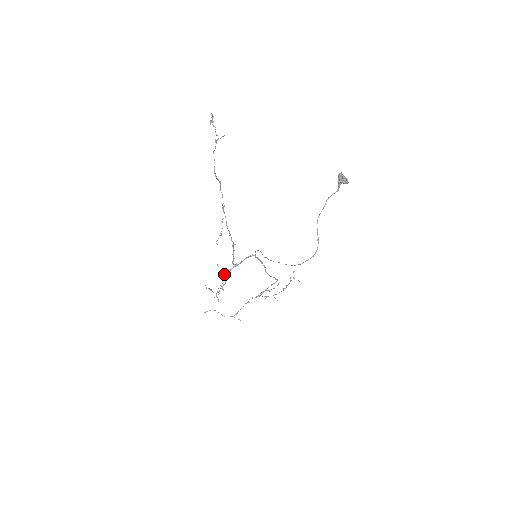
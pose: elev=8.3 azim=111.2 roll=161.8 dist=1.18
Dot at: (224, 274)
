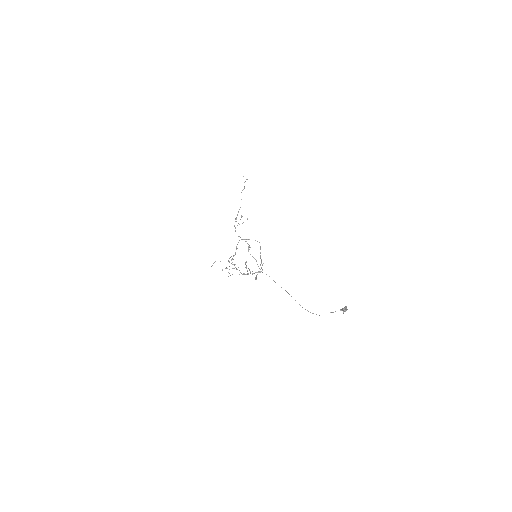
Dot at: occluded
